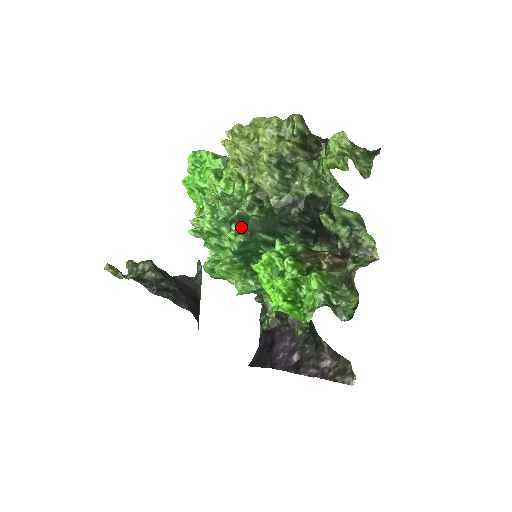
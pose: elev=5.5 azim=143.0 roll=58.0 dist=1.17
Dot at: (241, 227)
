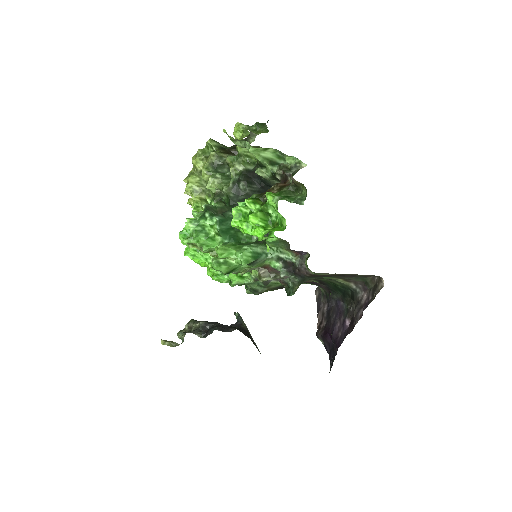
Dot at: (212, 213)
